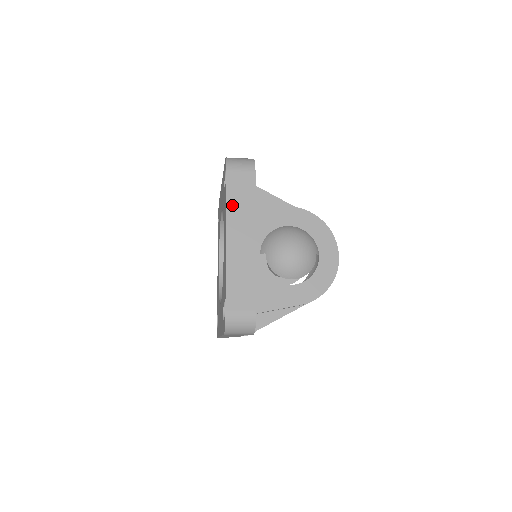
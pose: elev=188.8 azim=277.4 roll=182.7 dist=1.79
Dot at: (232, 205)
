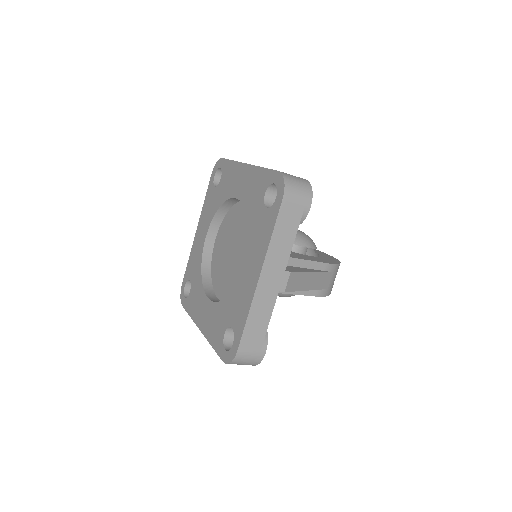
Dot at: occluded
